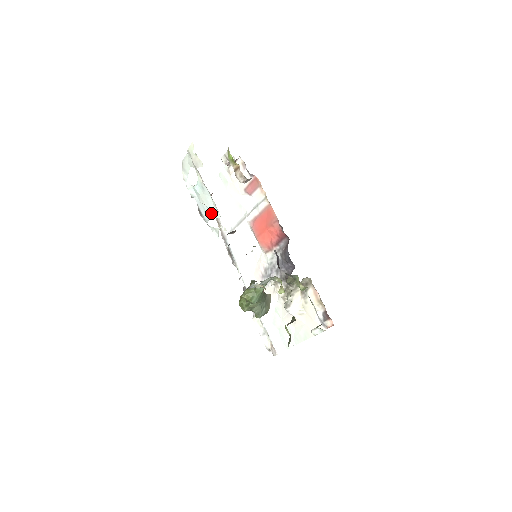
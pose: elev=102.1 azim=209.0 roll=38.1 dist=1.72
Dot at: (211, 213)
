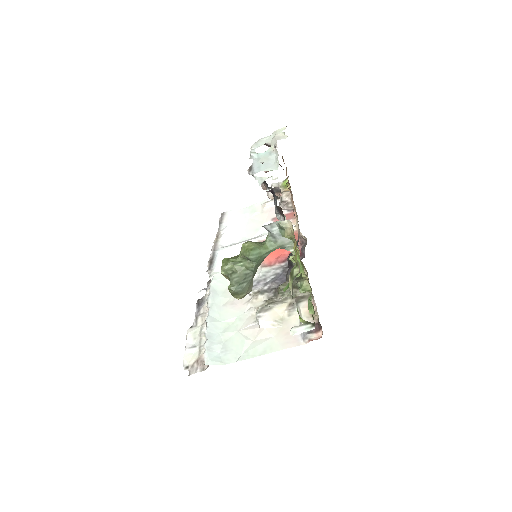
Dot at: (267, 168)
